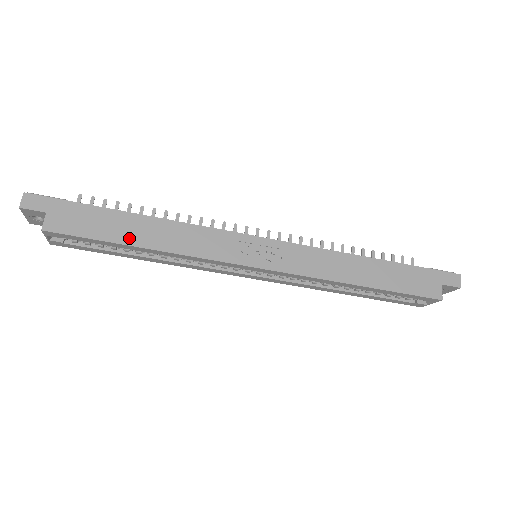
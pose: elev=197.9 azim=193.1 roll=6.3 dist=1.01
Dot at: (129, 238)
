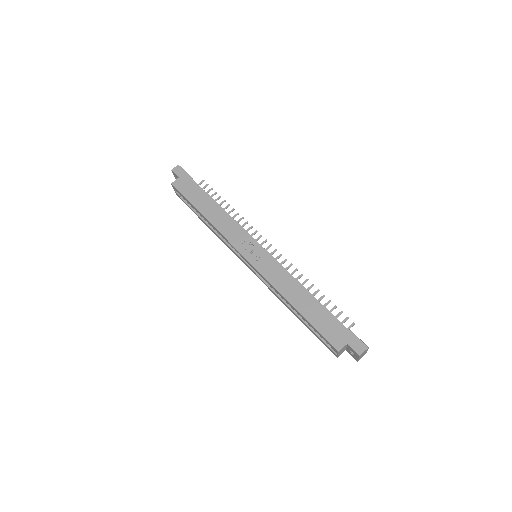
Dot at: (200, 207)
